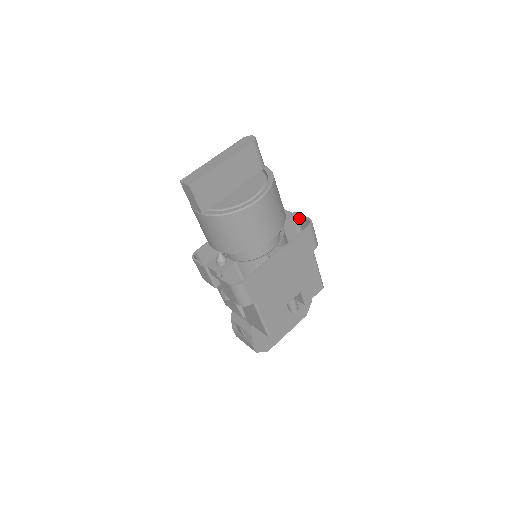
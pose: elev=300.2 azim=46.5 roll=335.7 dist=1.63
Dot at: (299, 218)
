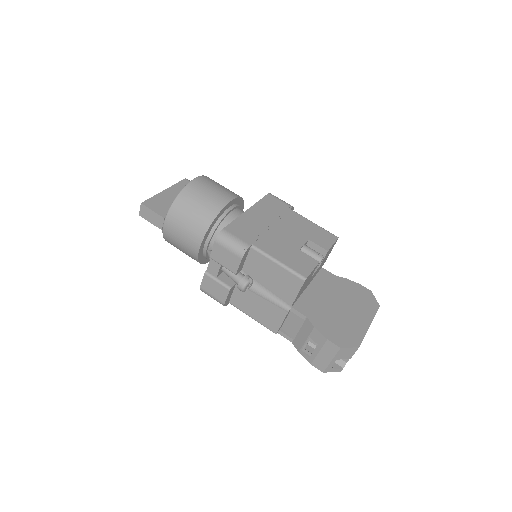
Dot at: occluded
